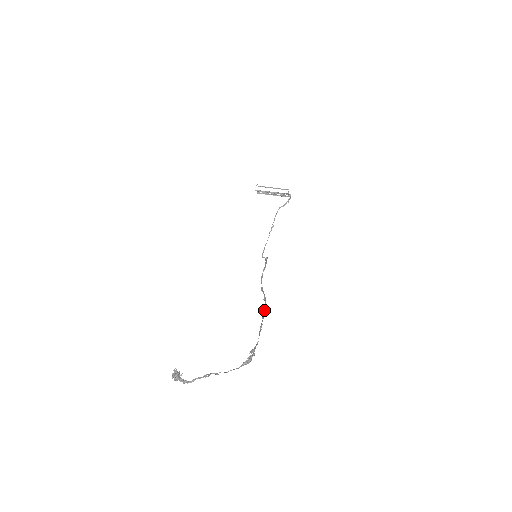
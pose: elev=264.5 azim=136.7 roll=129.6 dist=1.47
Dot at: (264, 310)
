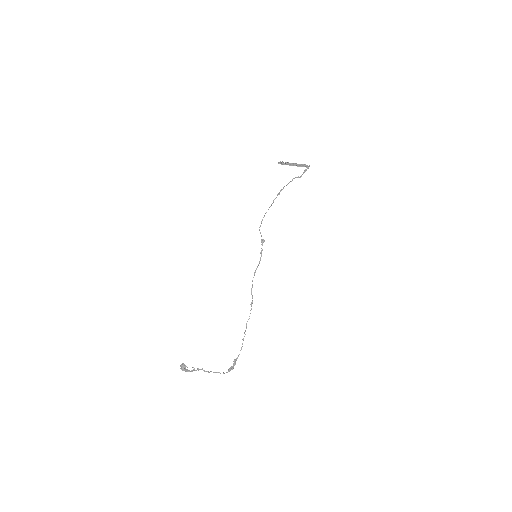
Dot at: occluded
